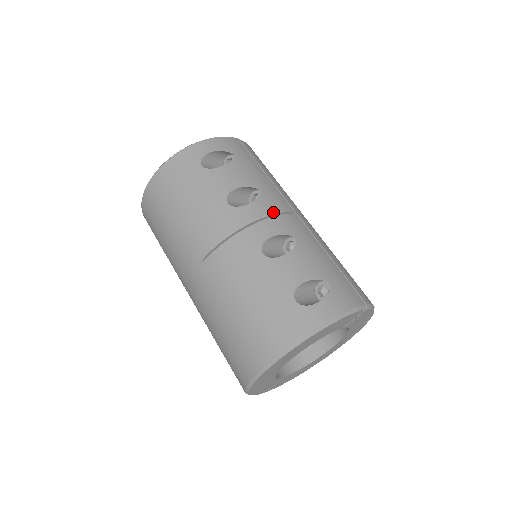
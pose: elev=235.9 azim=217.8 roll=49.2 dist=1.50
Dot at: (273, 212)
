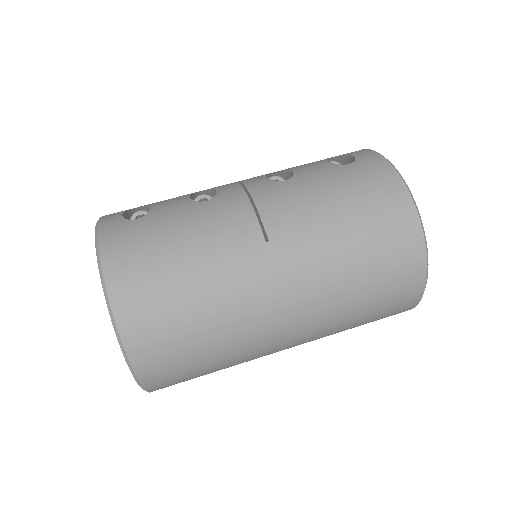
Dot at: occluded
